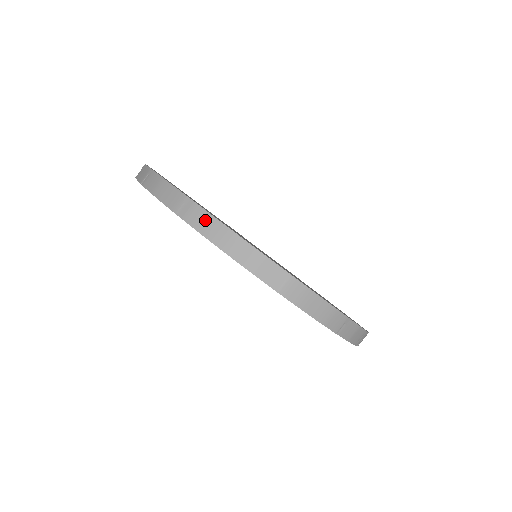
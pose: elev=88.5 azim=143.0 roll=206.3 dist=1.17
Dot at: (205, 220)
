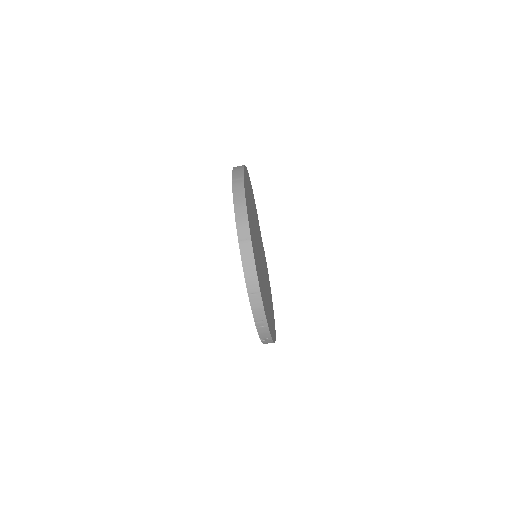
Dot at: (240, 190)
